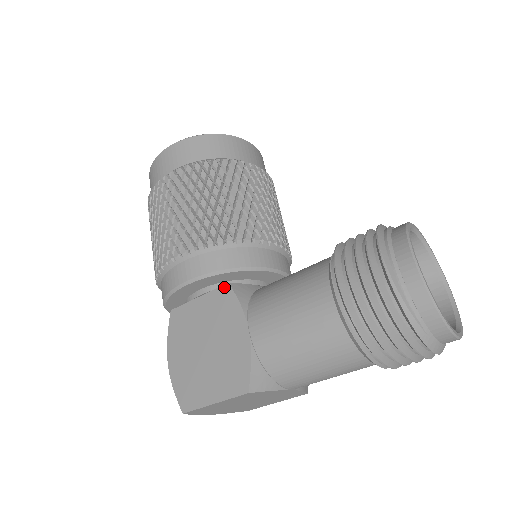
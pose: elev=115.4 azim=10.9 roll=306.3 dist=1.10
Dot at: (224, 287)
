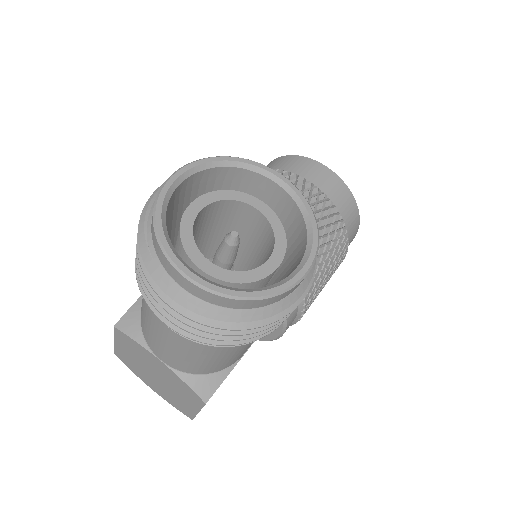
Dot at: occluded
